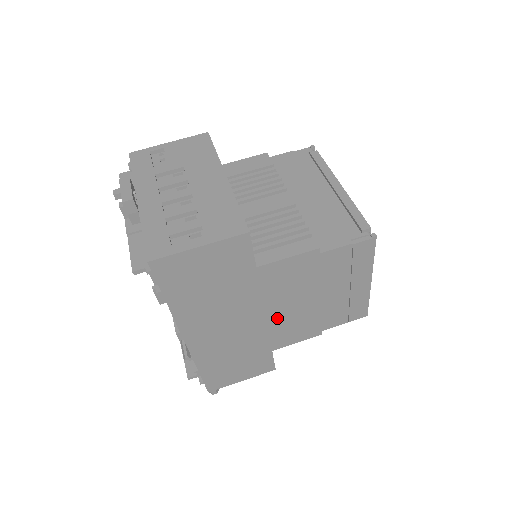
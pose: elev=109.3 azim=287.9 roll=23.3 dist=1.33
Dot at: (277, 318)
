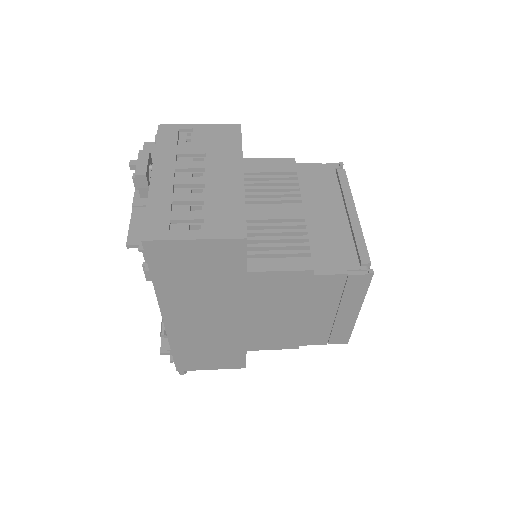
Dot at: (258, 323)
